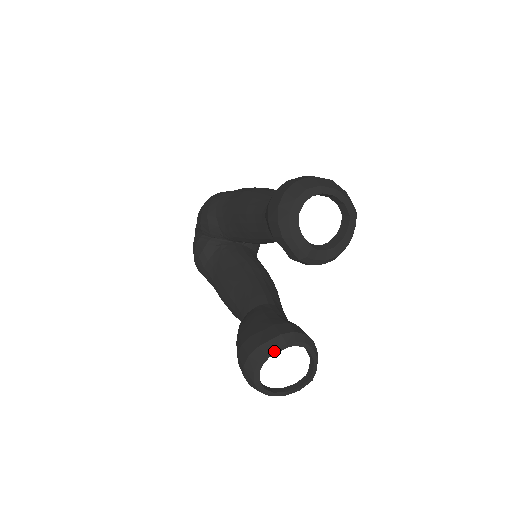
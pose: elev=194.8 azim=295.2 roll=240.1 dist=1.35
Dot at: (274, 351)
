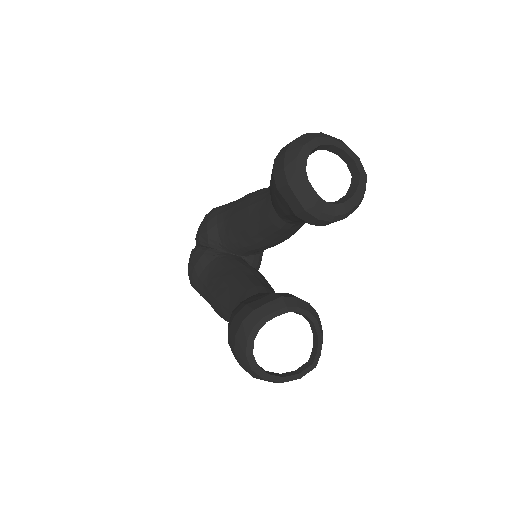
Dot at: (272, 314)
